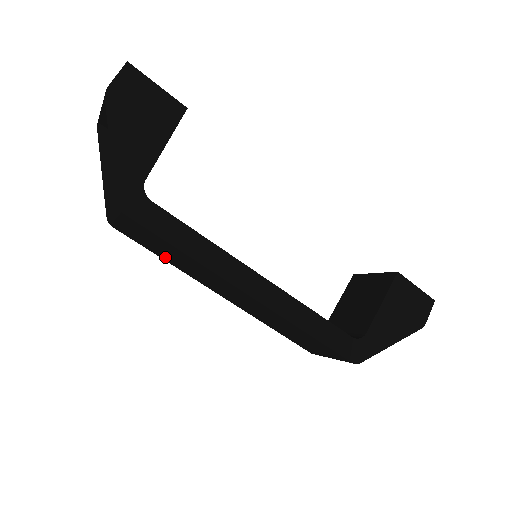
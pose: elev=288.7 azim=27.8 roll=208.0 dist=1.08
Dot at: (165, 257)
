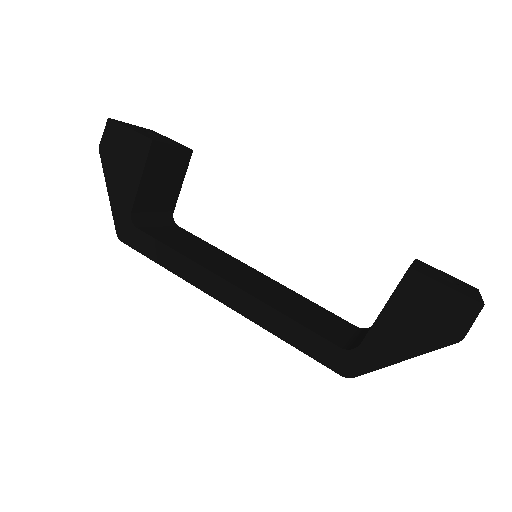
Dot at: occluded
